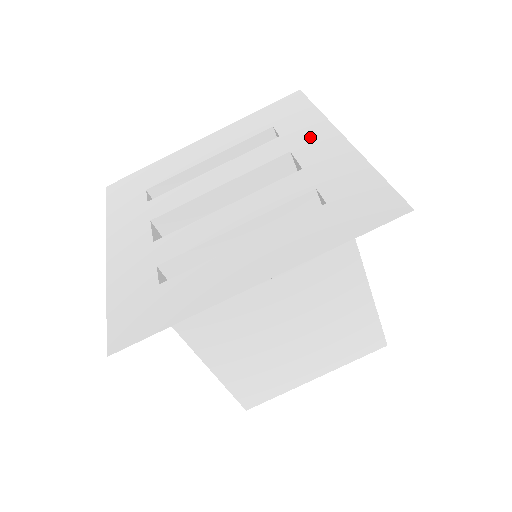
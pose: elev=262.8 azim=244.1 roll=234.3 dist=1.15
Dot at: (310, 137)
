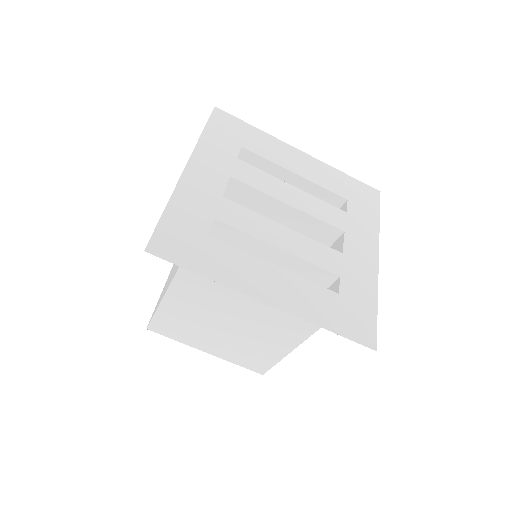
Dot at: (362, 236)
